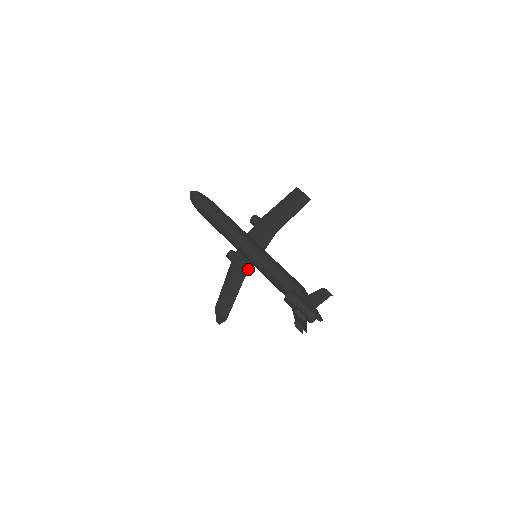
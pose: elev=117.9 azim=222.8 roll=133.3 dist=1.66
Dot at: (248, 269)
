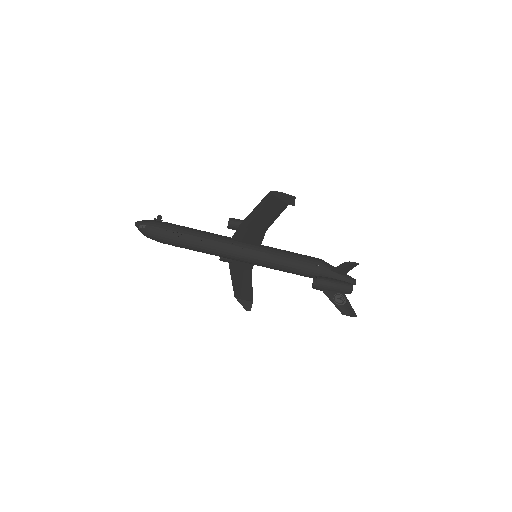
Dot at: (251, 264)
